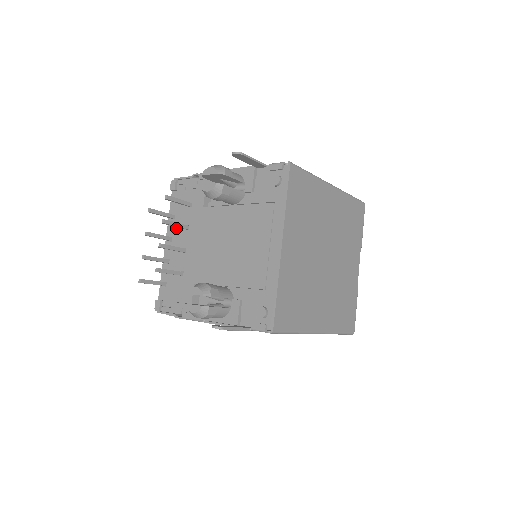
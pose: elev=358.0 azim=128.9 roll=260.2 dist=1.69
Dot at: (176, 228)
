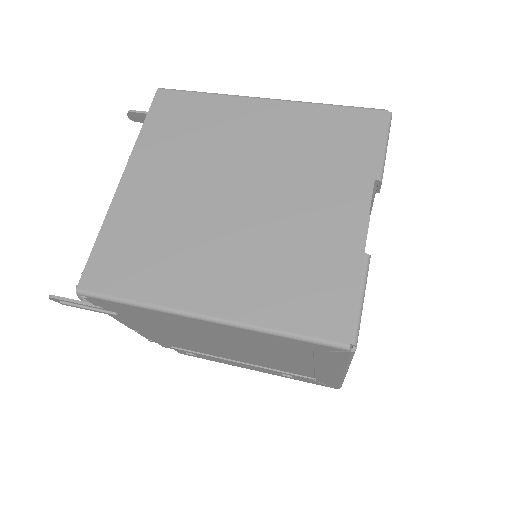
Dot at: occluded
